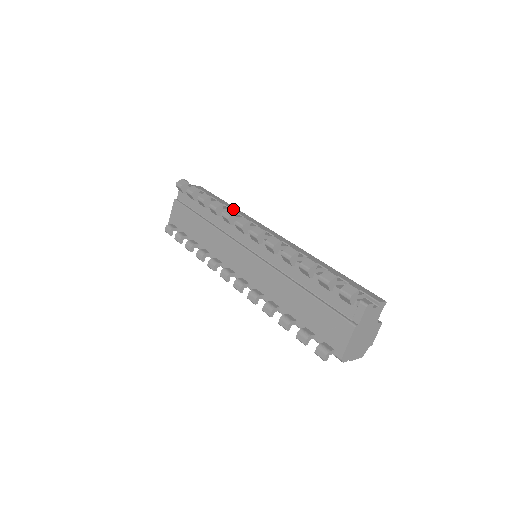
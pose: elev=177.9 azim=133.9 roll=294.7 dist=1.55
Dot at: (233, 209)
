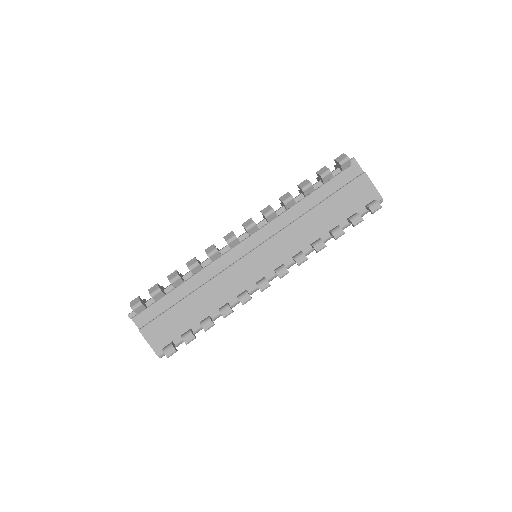
Dot at: occluded
